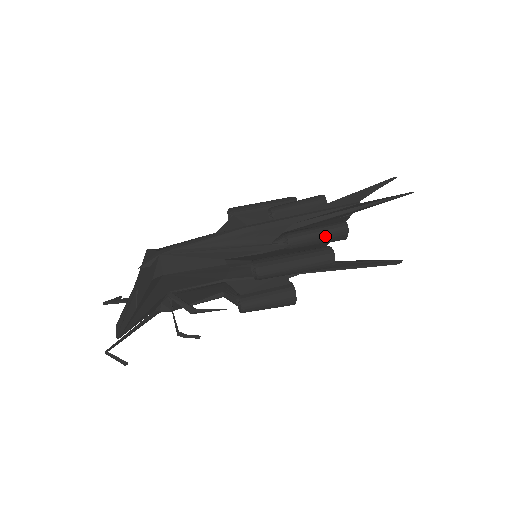
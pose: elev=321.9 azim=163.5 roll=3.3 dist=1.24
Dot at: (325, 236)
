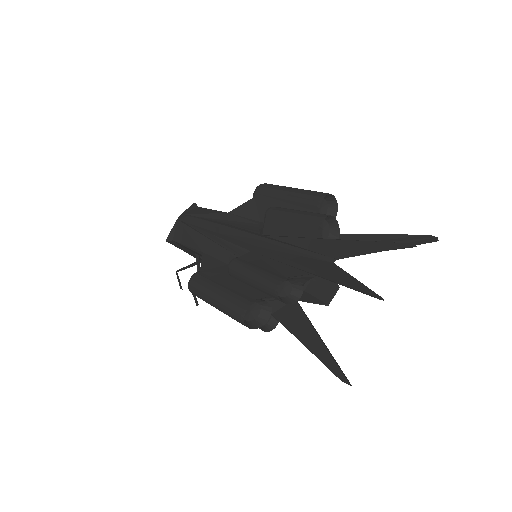
Dot at: (257, 287)
